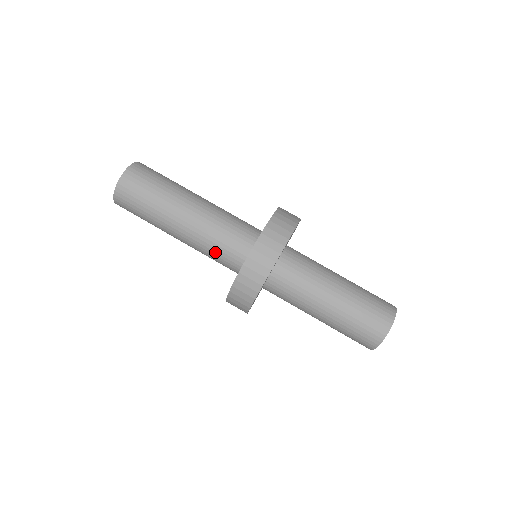
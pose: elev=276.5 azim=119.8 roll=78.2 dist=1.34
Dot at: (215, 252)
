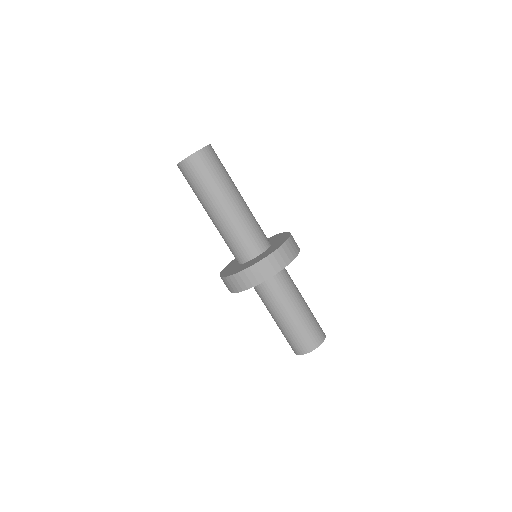
Dot at: occluded
